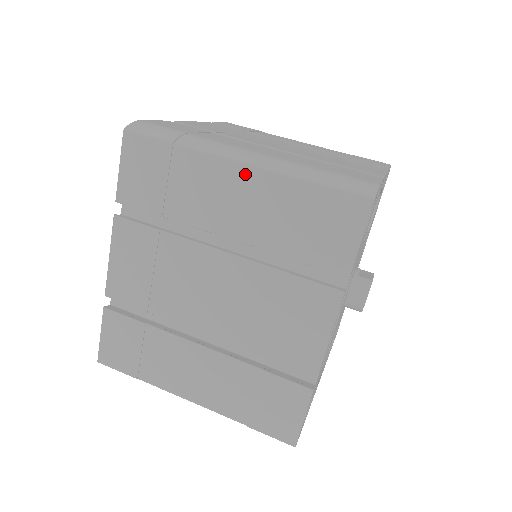
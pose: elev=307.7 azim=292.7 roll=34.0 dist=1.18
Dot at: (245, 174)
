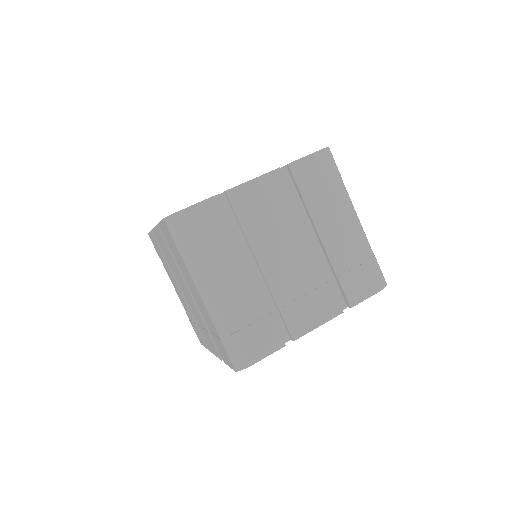
Dot at: (201, 300)
